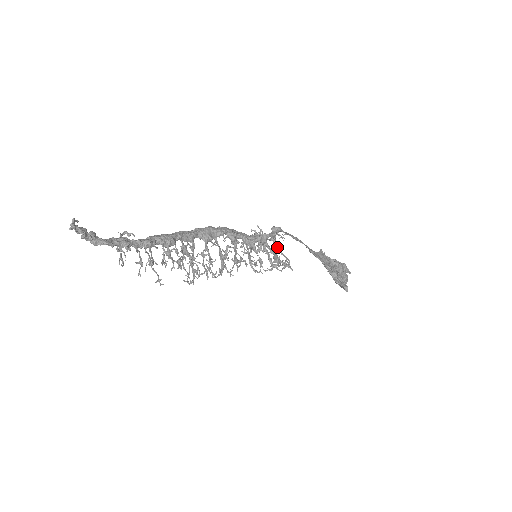
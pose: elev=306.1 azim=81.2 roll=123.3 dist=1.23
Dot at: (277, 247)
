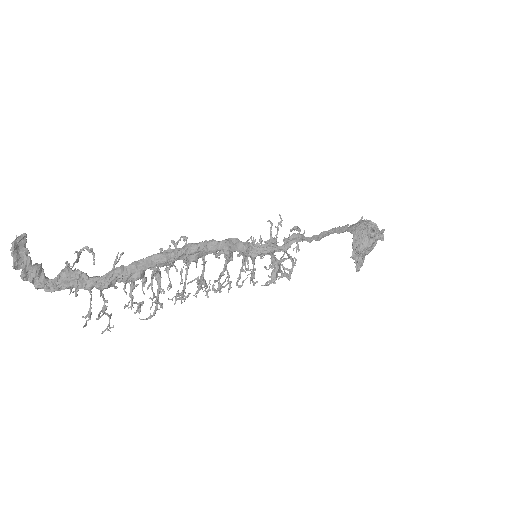
Dot at: (287, 253)
